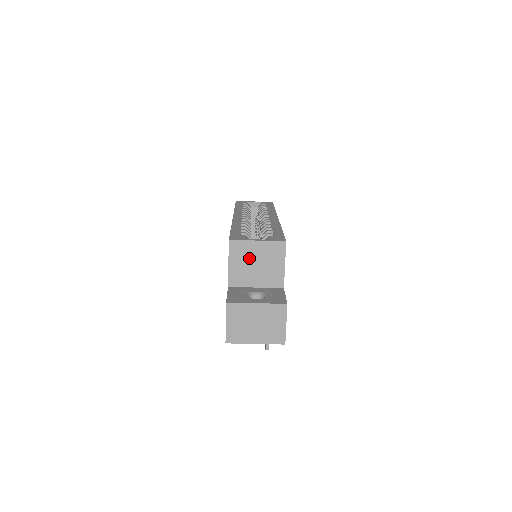
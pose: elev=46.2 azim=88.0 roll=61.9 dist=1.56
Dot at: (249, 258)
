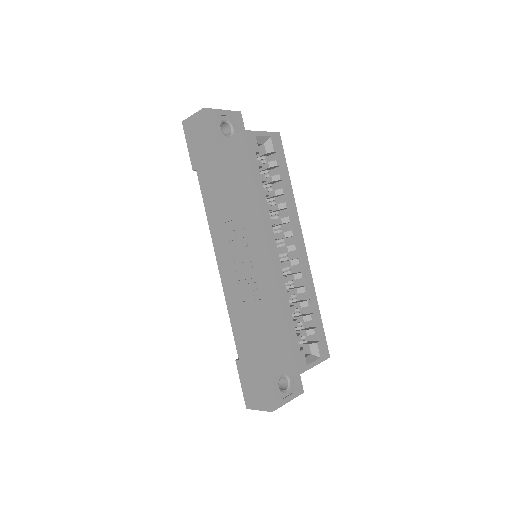
Dot at: occluded
